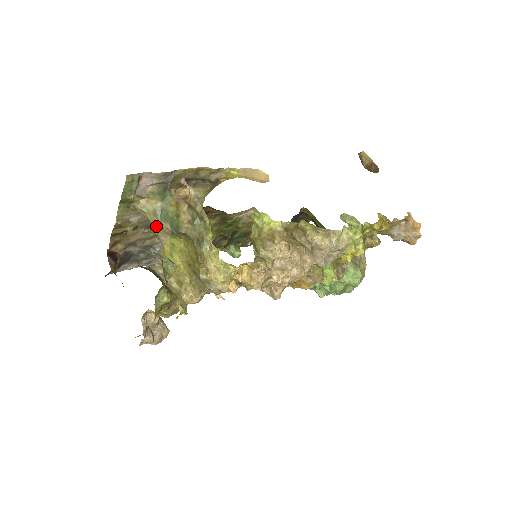
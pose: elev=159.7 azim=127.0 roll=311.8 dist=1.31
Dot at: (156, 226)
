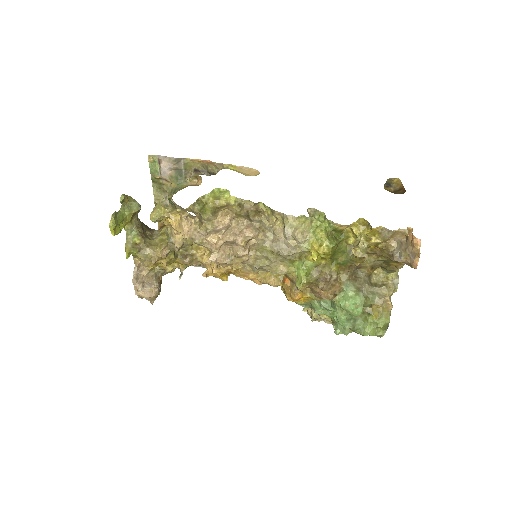
Dot at: occluded
